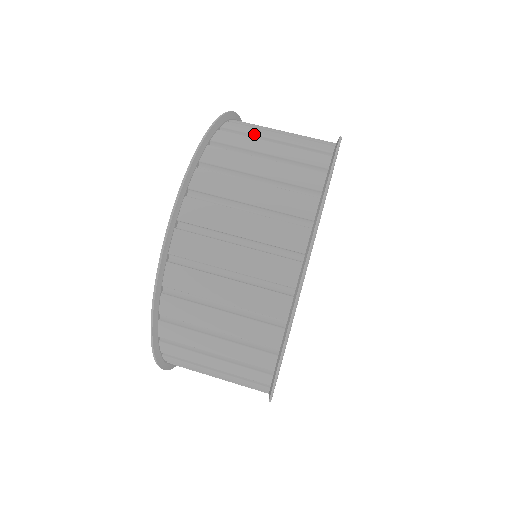
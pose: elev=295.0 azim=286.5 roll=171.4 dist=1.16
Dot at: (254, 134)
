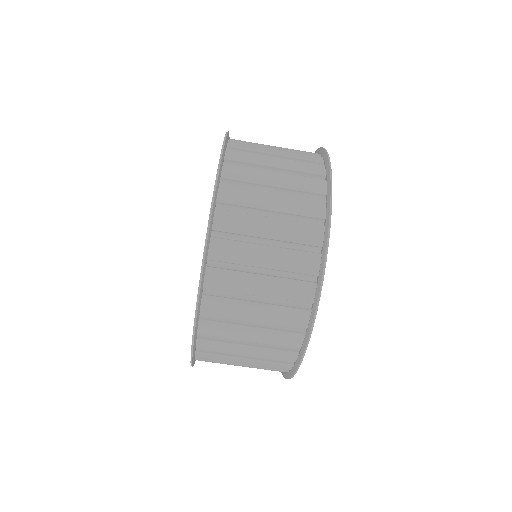
Dot at: (232, 318)
